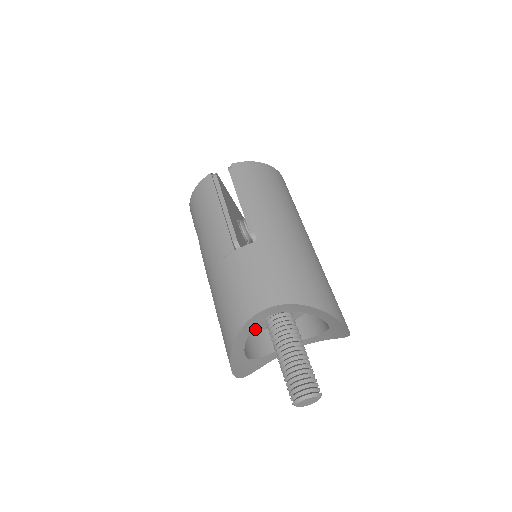
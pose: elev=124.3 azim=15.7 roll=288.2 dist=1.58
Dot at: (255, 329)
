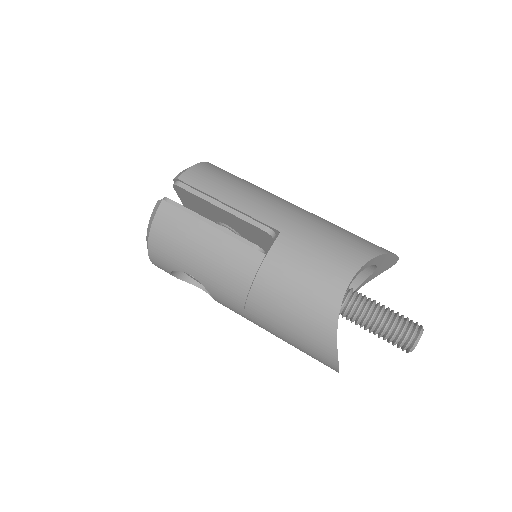
Dot at: occluded
